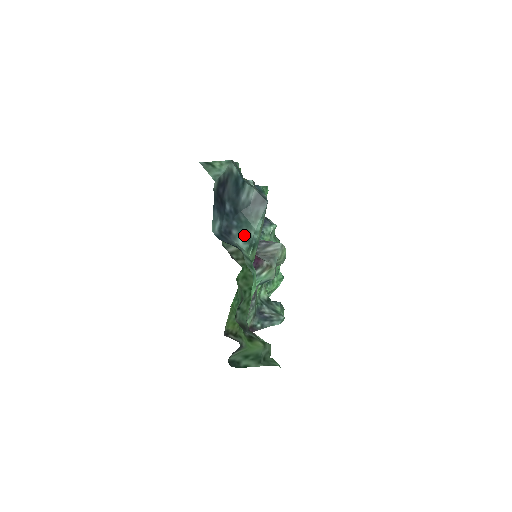
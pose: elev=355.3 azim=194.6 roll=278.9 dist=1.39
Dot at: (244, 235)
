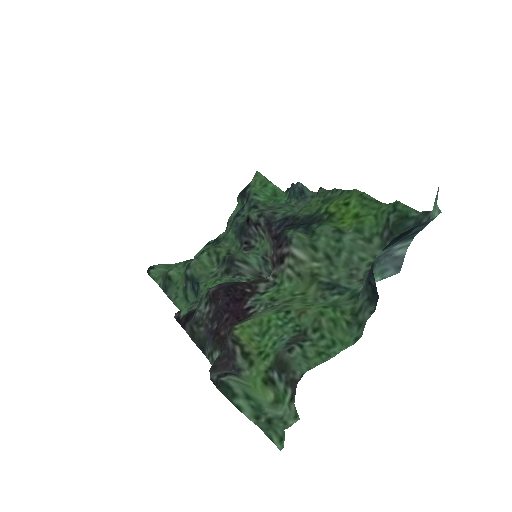
Dot at: occluded
